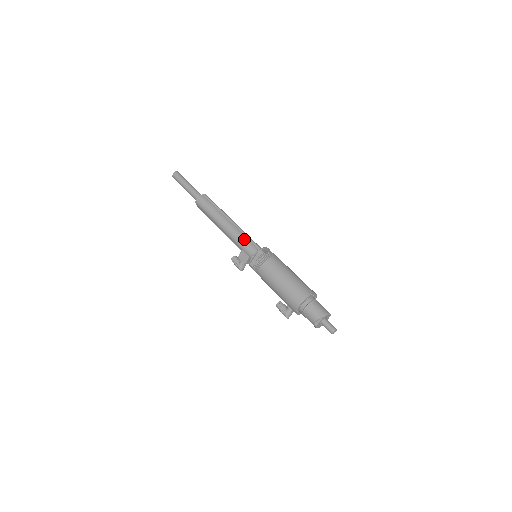
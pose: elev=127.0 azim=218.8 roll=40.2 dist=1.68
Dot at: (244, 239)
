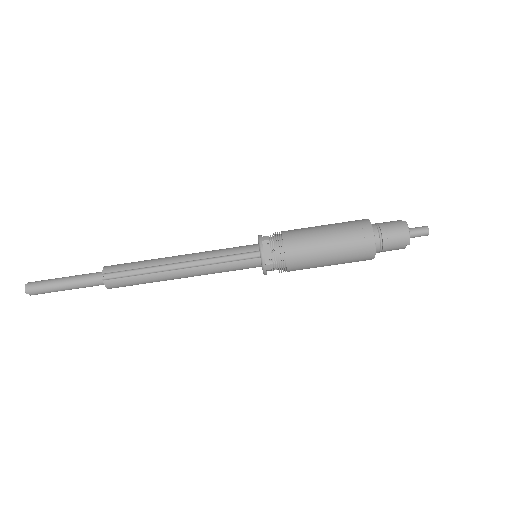
Dot at: (227, 268)
